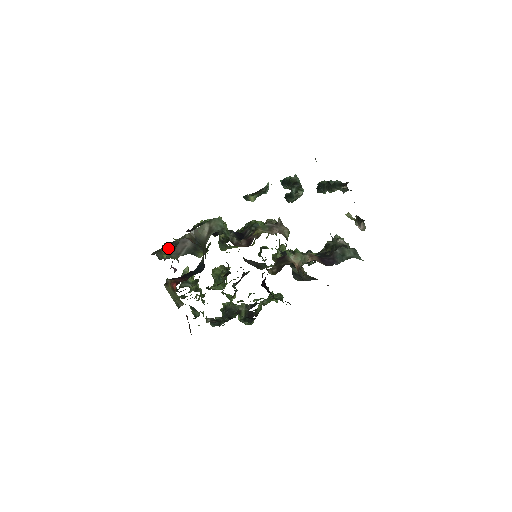
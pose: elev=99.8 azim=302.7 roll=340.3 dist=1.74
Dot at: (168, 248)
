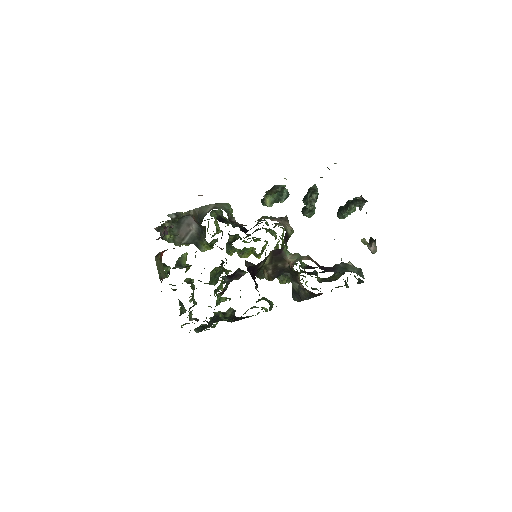
Dot at: (169, 216)
